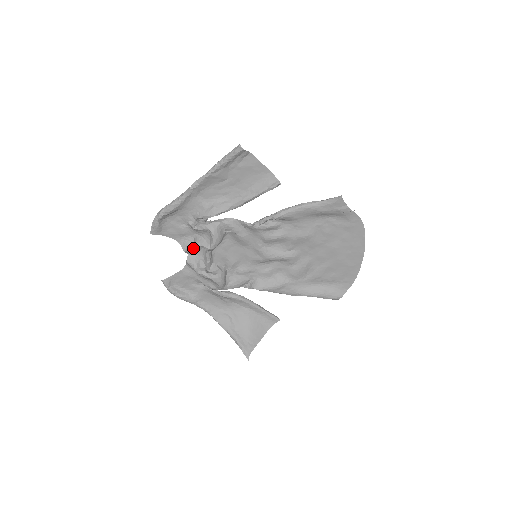
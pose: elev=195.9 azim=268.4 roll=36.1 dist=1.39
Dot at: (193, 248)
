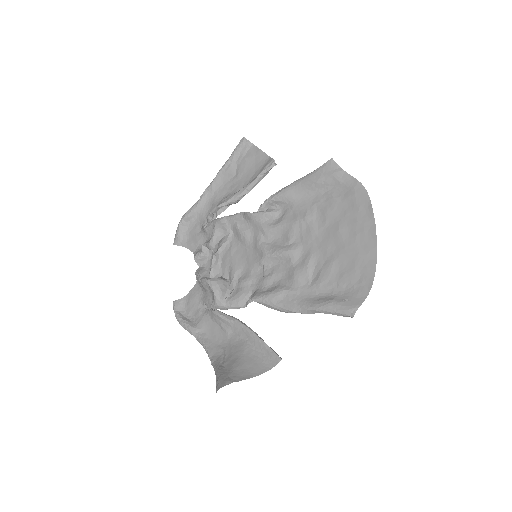
Dot at: (201, 252)
